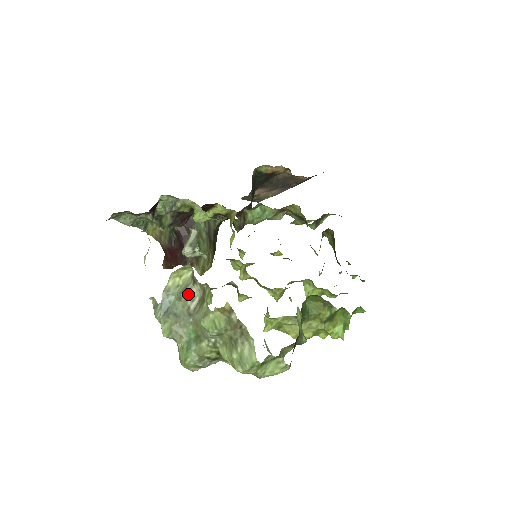
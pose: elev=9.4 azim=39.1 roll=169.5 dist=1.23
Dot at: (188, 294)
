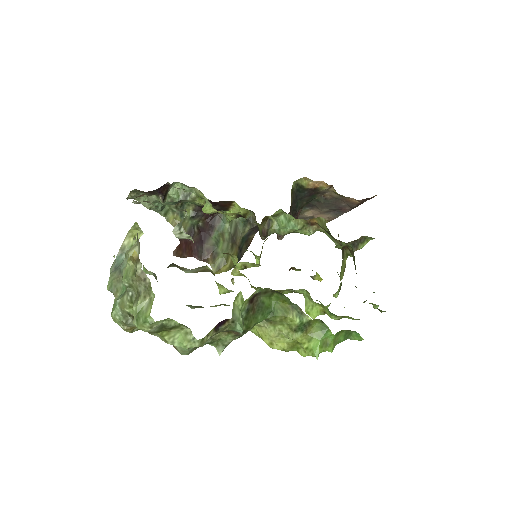
Dot at: (131, 251)
